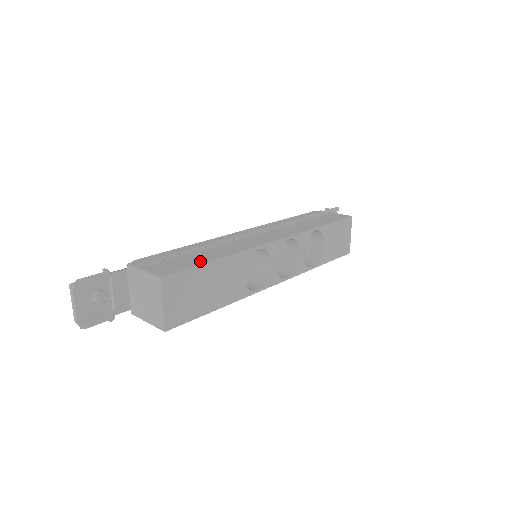
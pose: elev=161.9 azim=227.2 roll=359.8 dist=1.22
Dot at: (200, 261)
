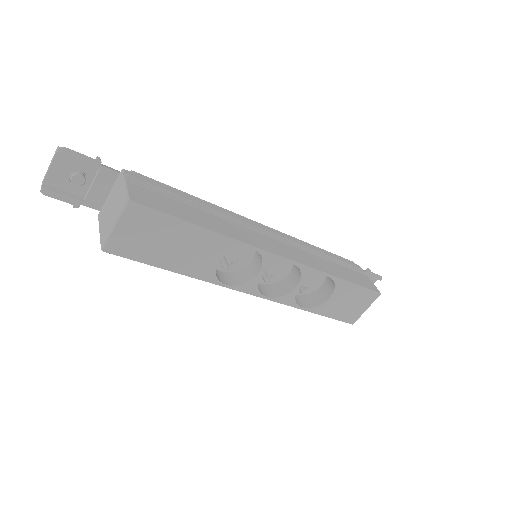
Dot at: (184, 216)
